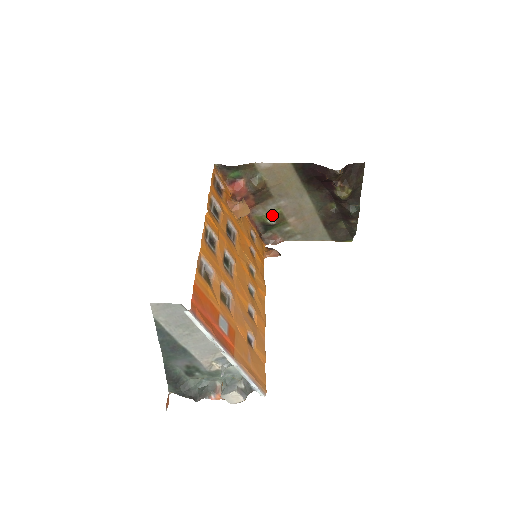
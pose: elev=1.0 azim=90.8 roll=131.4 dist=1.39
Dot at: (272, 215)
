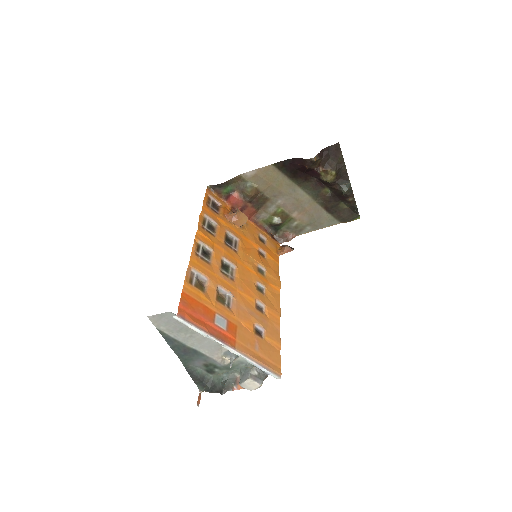
Dot at: (275, 215)
